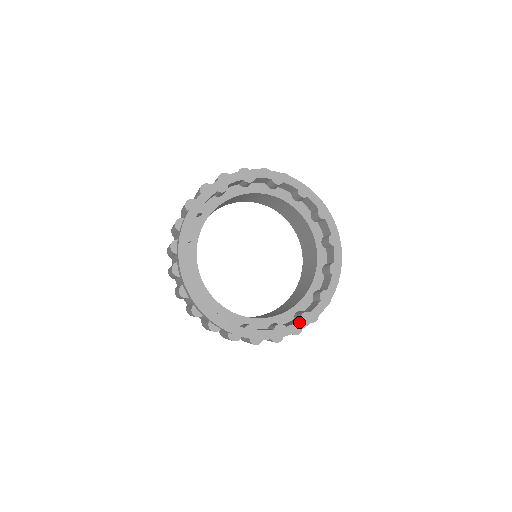
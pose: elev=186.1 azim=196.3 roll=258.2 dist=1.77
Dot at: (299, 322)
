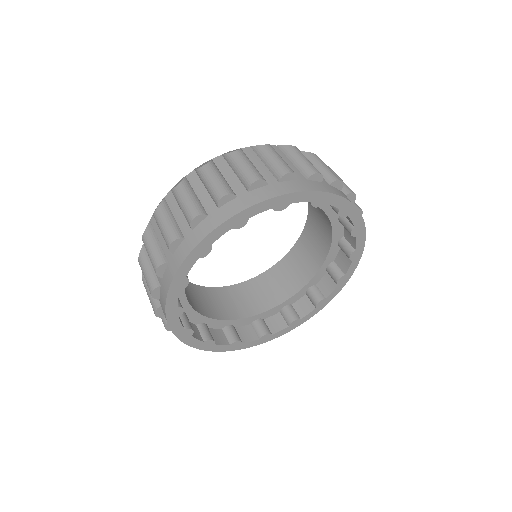
Dot at: (314, 310)
